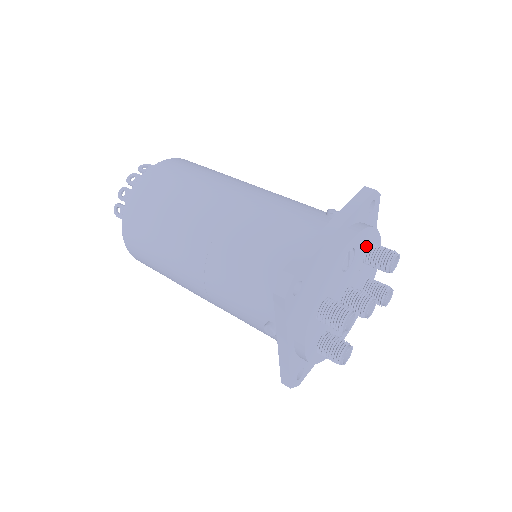
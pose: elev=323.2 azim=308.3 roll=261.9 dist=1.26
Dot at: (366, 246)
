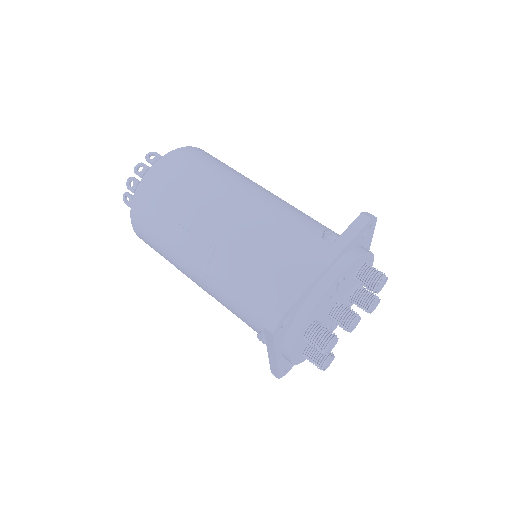
Dot at: (357, 268)
